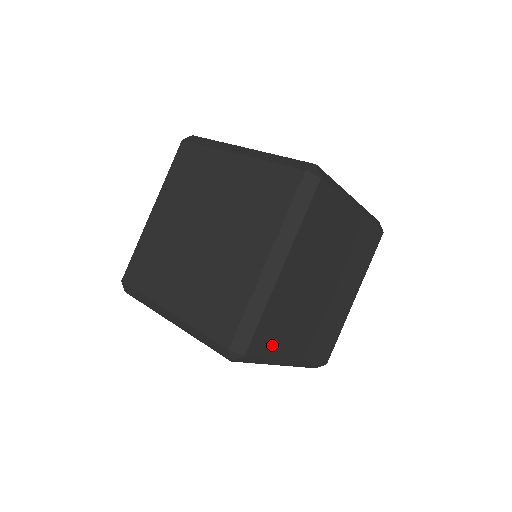
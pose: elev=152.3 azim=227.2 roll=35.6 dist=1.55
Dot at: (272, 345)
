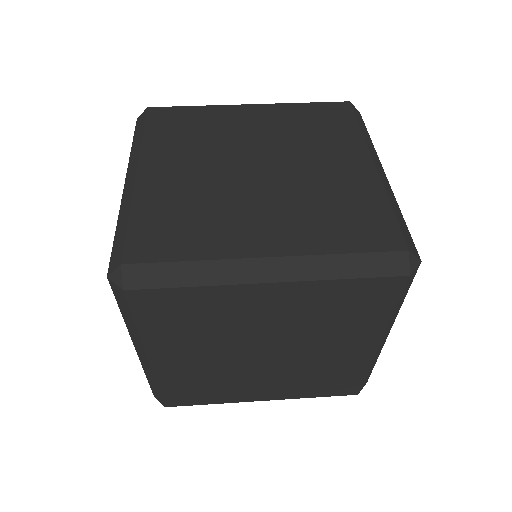
Dot at: occluded
